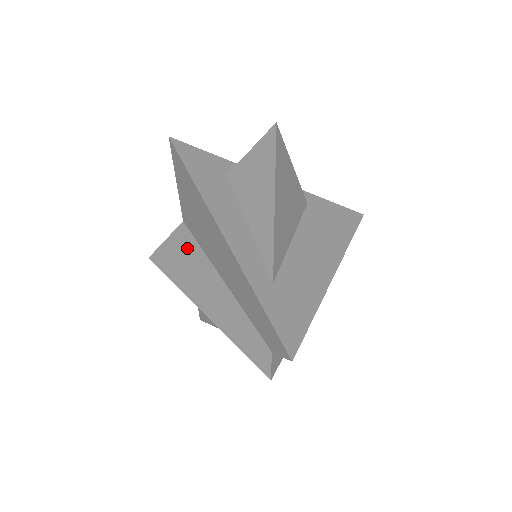
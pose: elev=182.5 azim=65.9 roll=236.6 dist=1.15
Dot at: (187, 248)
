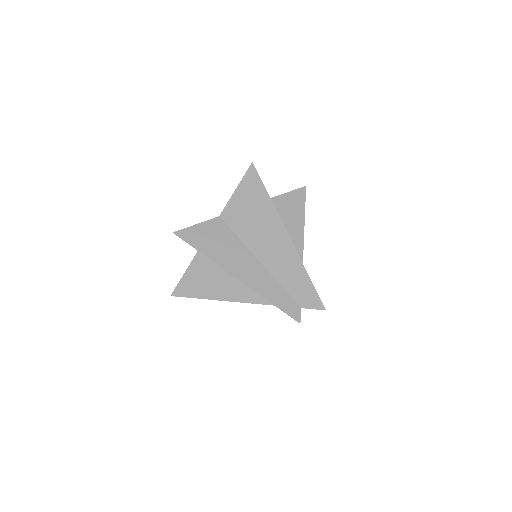
Dot at: (223, 235)
